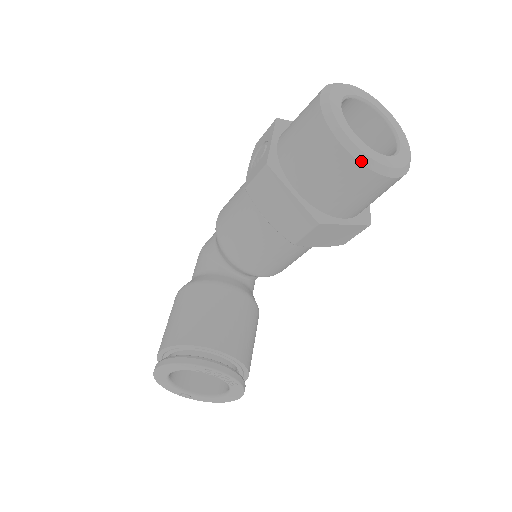
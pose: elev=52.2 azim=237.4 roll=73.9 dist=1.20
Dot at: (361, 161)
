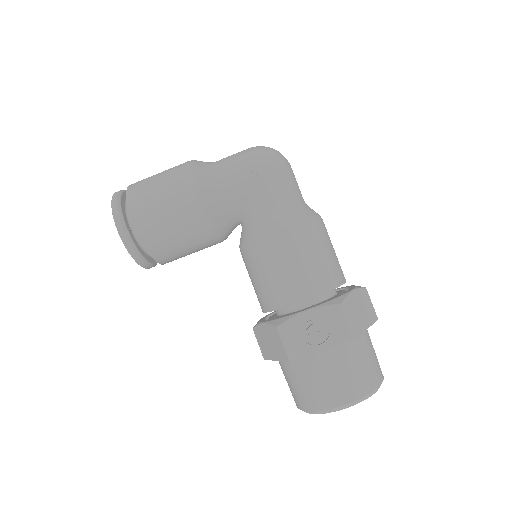
Dot at: occluded
